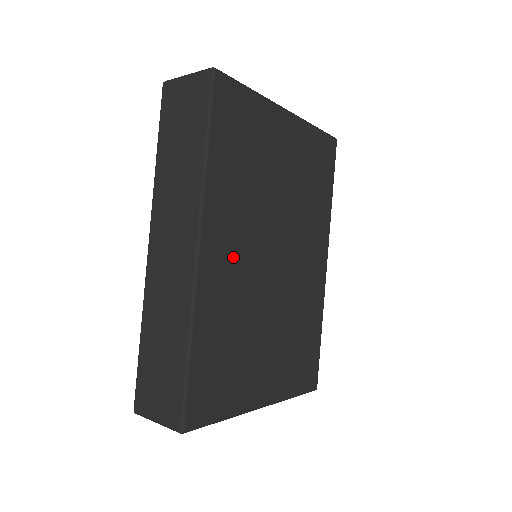
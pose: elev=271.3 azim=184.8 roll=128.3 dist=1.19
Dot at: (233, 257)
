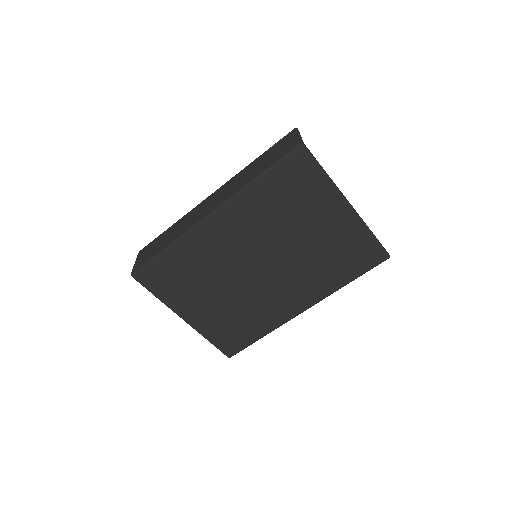
Dot at: (229, 238)
